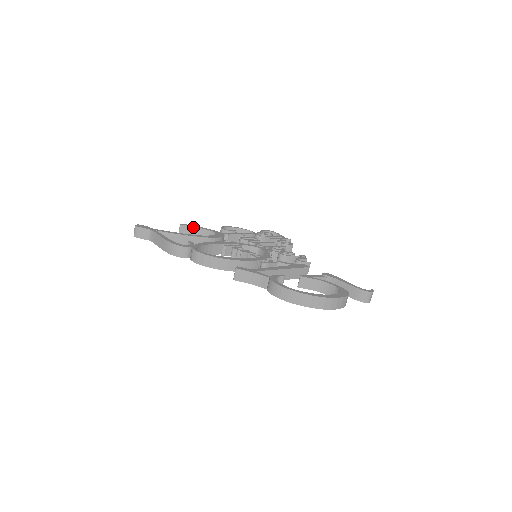
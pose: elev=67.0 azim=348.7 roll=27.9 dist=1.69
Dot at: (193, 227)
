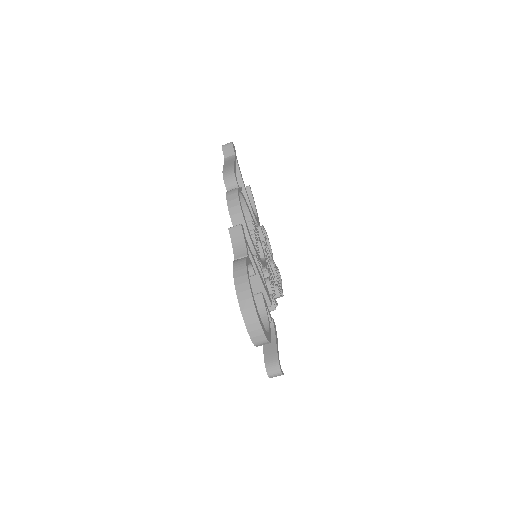
Dot at: (252, 198)
